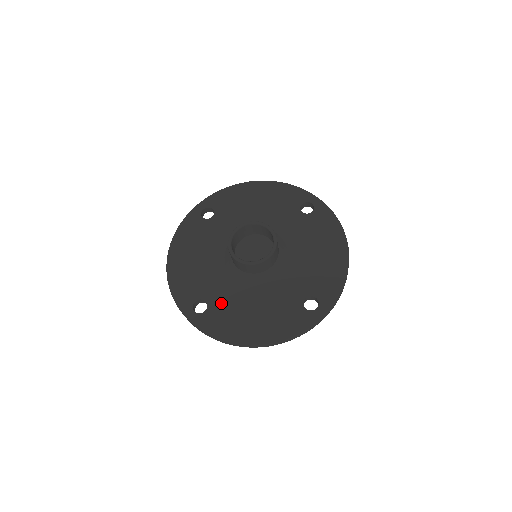
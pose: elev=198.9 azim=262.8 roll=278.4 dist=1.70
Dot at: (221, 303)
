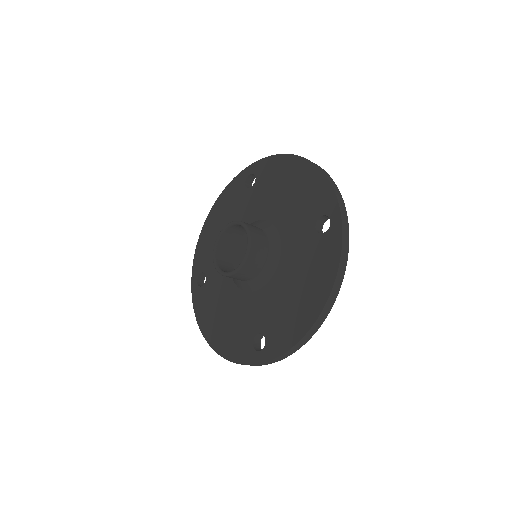
Dot at: (212, 287)
